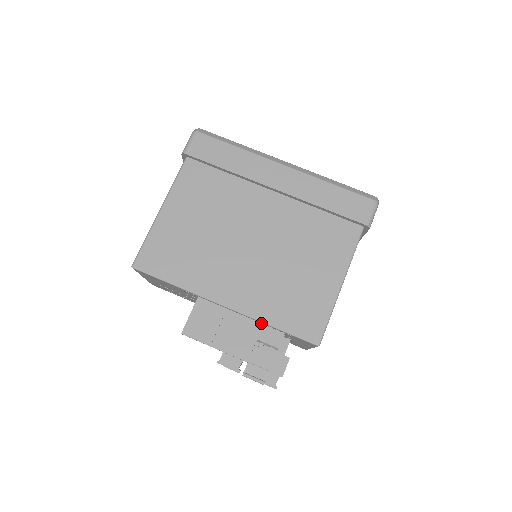
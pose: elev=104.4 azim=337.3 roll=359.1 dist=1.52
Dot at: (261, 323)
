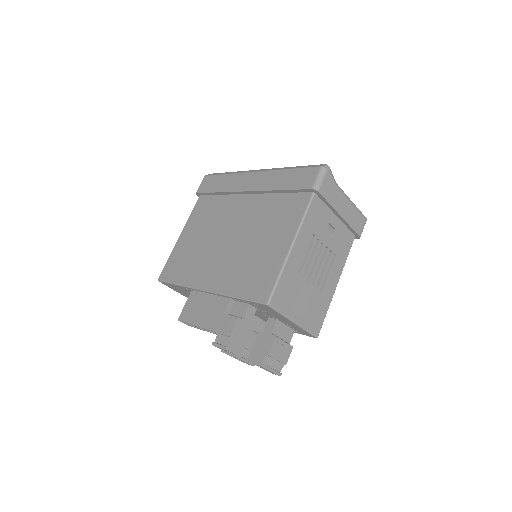
Dot at: (230, 298)
